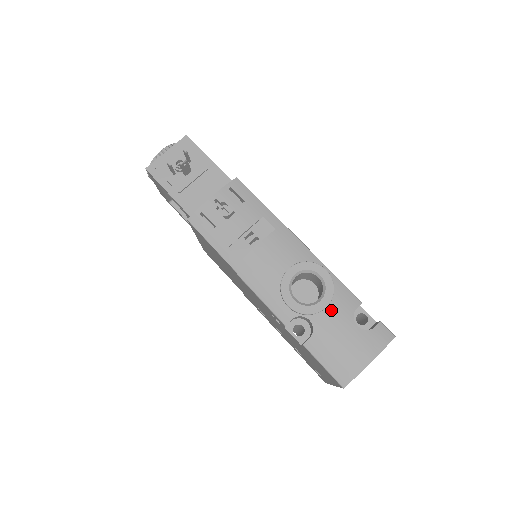
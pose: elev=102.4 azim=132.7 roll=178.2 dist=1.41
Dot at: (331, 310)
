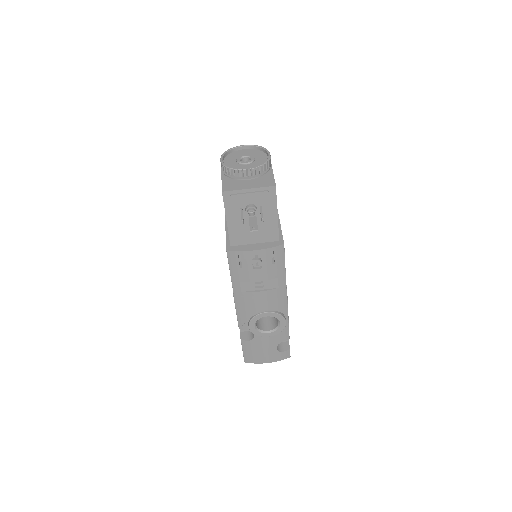
Dot at: (270, 338)
